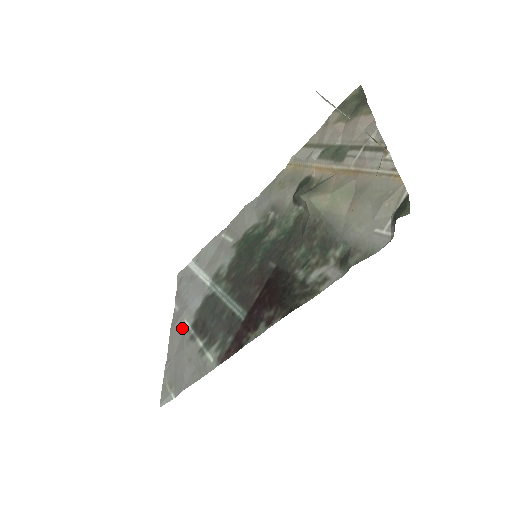
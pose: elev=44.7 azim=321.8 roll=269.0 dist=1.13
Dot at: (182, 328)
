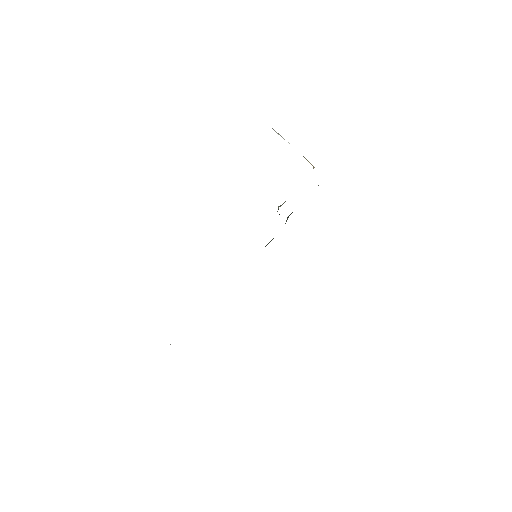
Dot at: occluded
